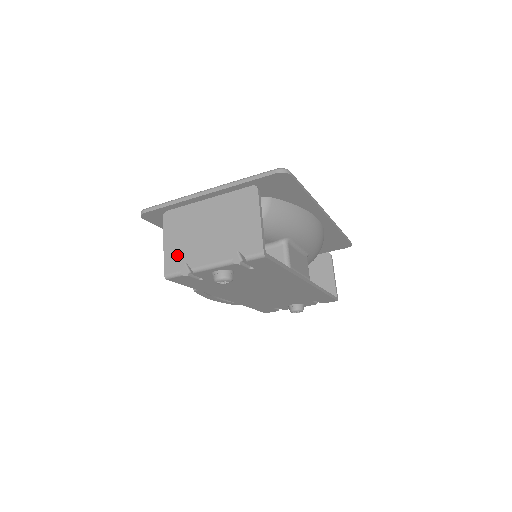
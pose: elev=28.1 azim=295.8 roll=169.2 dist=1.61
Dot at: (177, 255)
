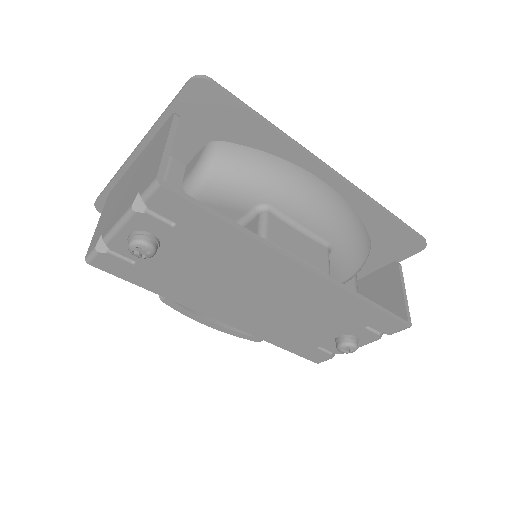
Dot at: (100, 230)
